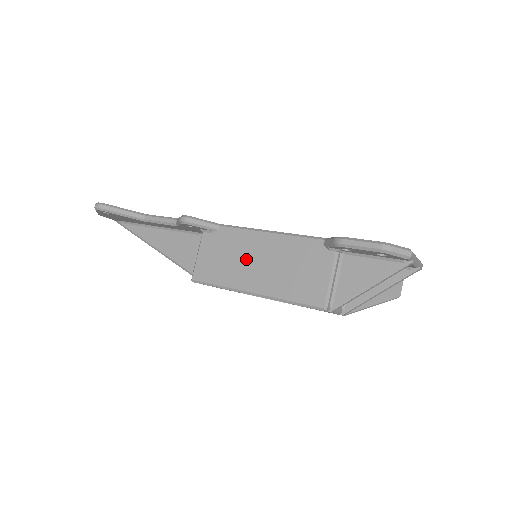
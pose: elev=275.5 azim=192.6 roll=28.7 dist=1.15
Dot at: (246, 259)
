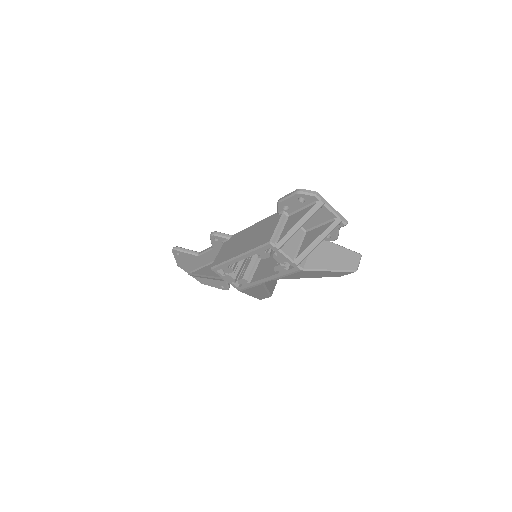
Dot at: (240, 242)
